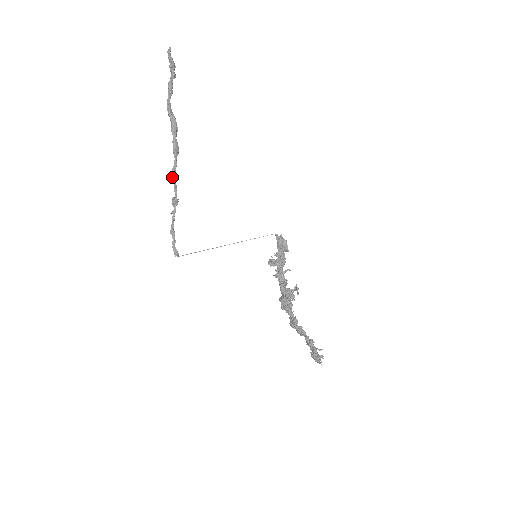
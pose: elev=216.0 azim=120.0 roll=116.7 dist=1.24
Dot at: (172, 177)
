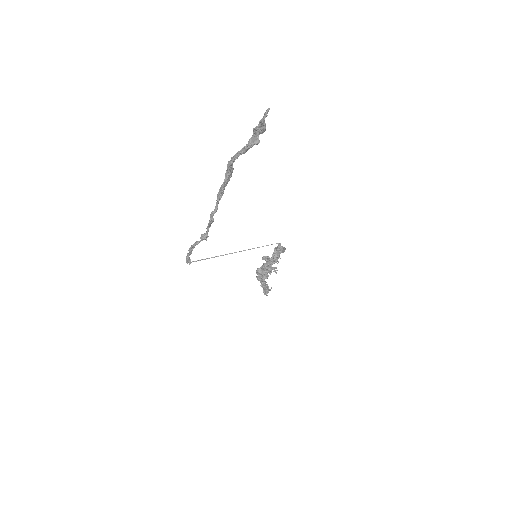
Dot at: (210, 221)
